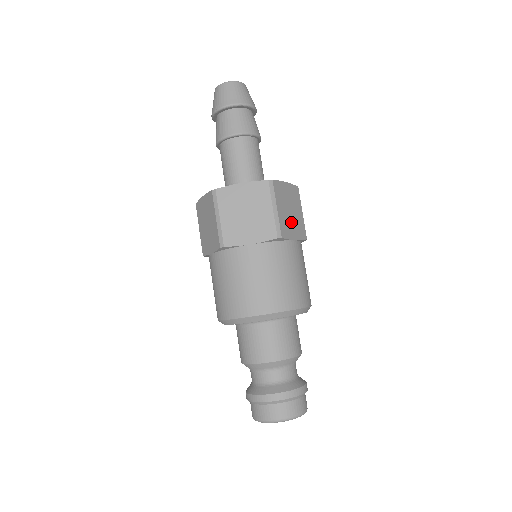
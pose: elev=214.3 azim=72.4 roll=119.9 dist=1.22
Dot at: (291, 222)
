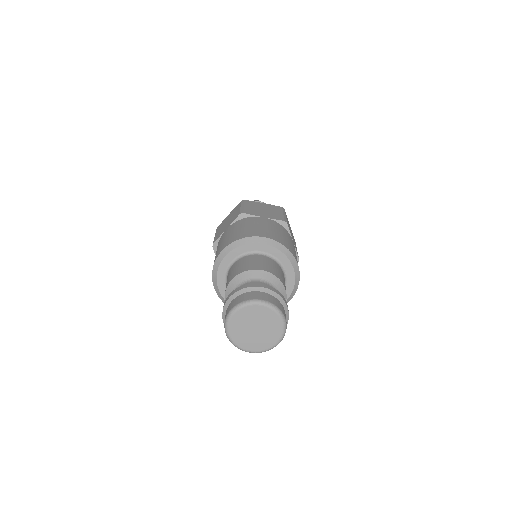
Dot at: occluded
